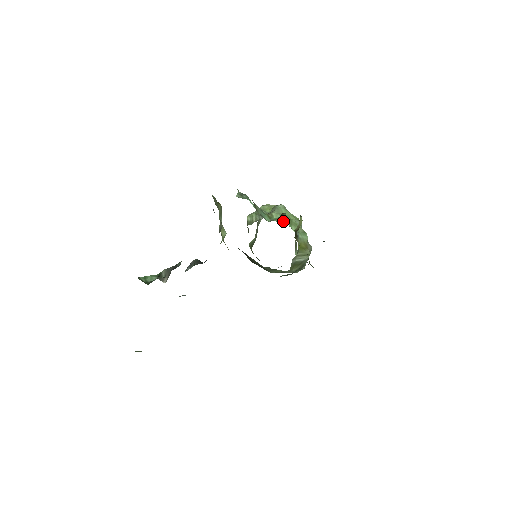
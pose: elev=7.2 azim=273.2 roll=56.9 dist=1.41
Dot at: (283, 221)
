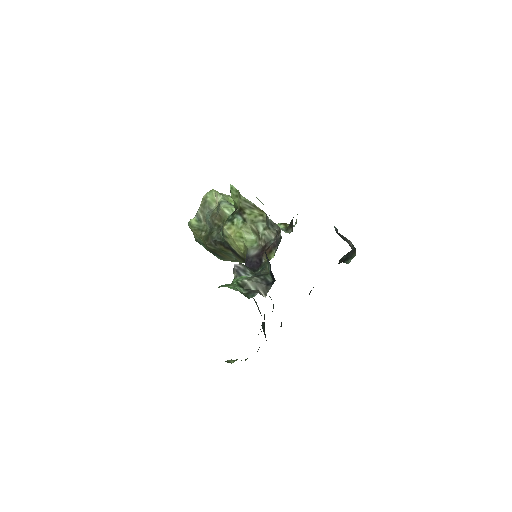
Dot at: occluded
